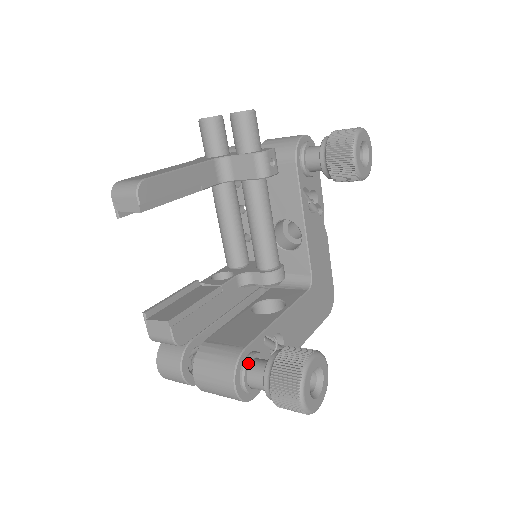
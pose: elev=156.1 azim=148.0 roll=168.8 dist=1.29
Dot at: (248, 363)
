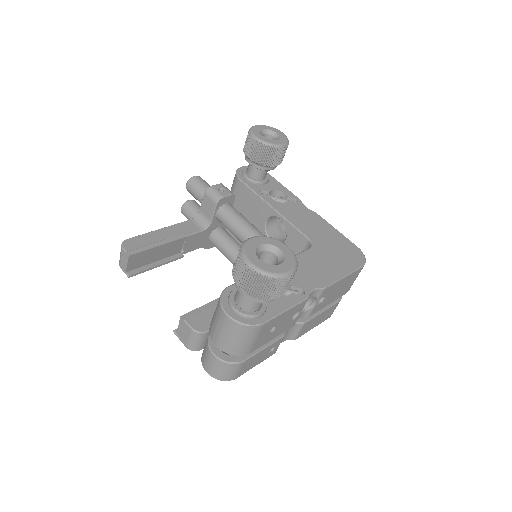
Dot at: (232, 293)
